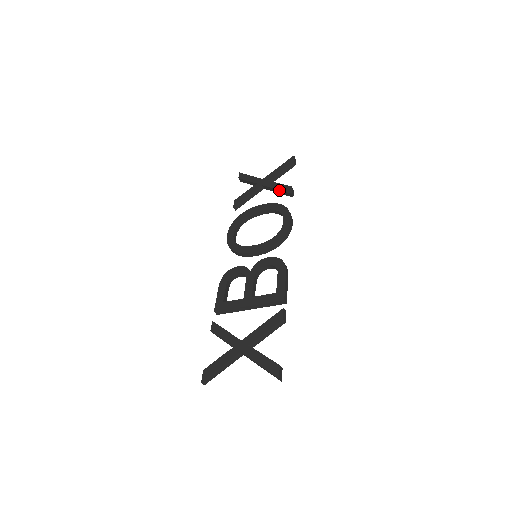
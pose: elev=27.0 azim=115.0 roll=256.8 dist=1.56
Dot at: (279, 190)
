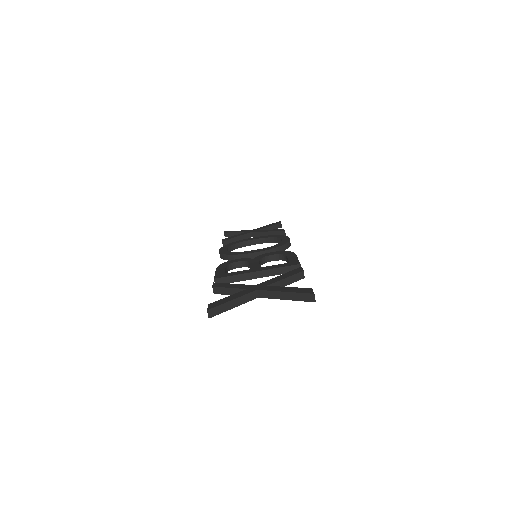
Dot at: (271, 231)
